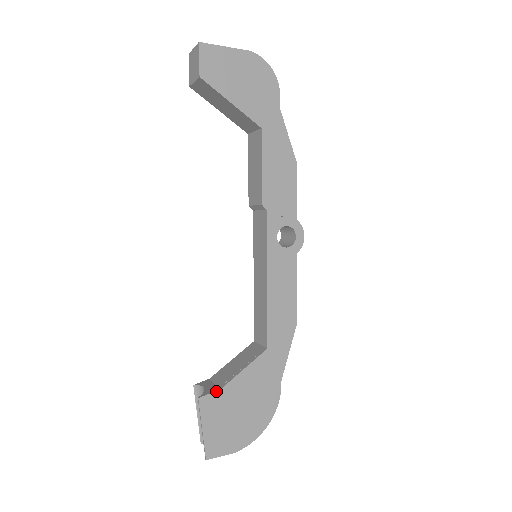
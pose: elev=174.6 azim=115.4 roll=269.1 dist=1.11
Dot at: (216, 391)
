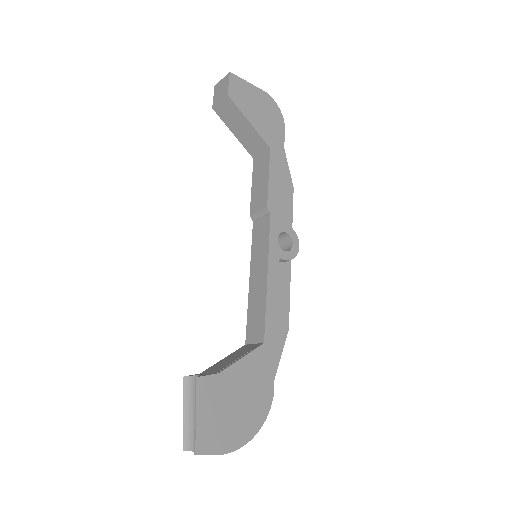
Dot at: (213, 374)
